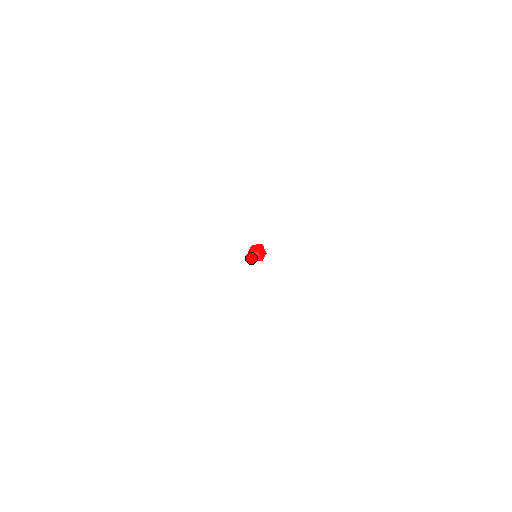
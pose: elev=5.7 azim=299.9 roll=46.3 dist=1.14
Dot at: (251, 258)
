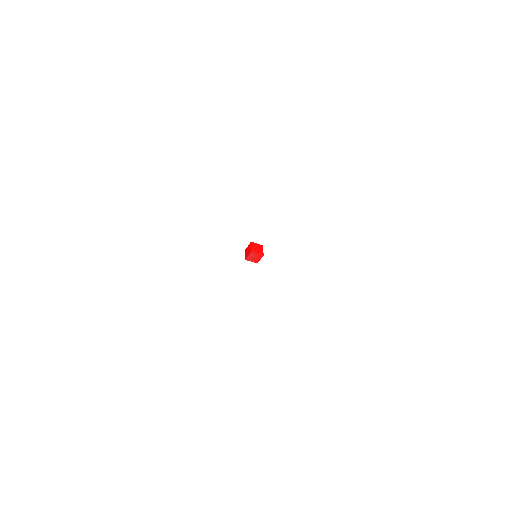
Dot at: (254, 262)
